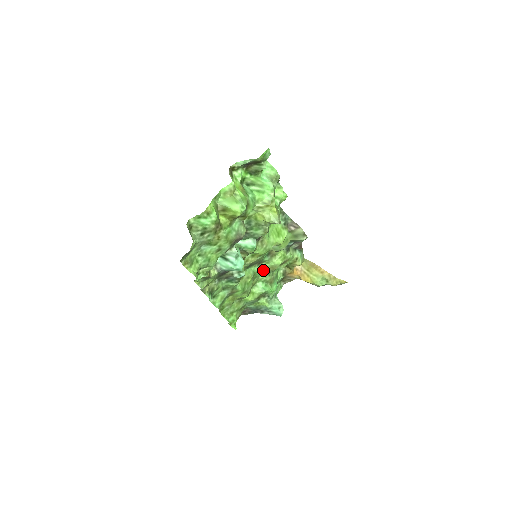
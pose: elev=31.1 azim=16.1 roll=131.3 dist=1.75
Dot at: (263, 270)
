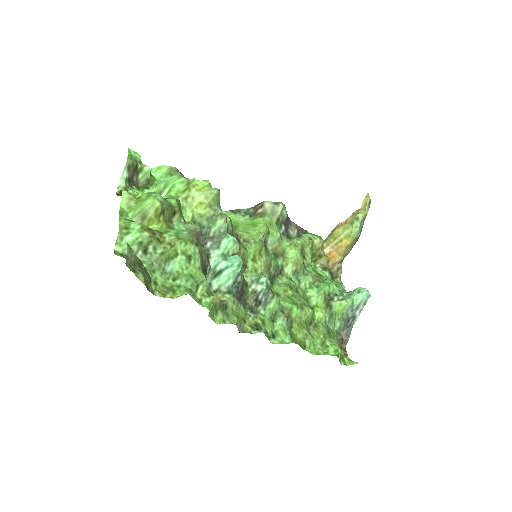
Dot at: (294, 276)
